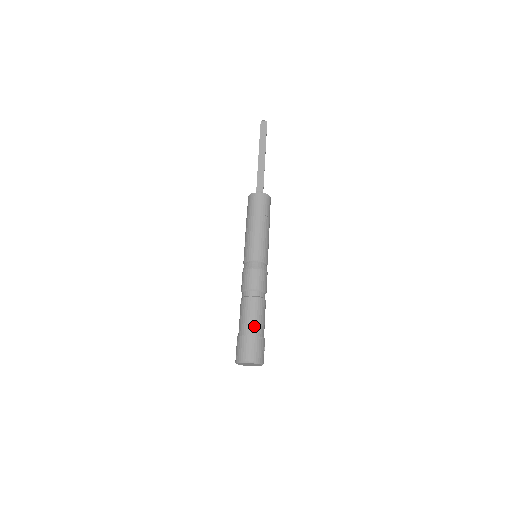
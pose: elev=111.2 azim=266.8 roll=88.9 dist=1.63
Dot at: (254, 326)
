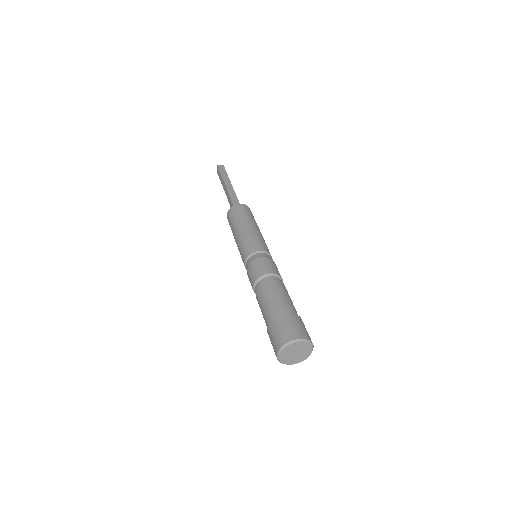
Dot at: (287, 306)
